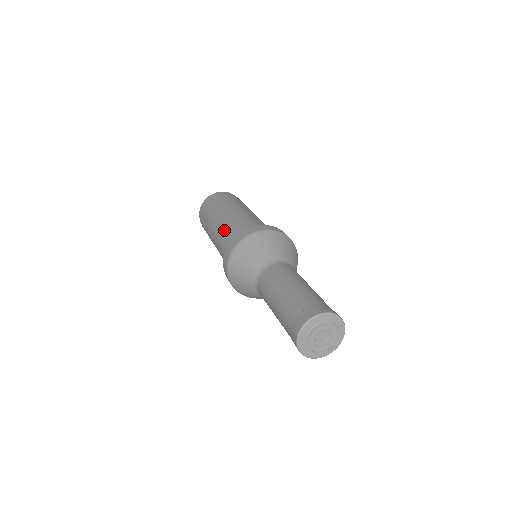
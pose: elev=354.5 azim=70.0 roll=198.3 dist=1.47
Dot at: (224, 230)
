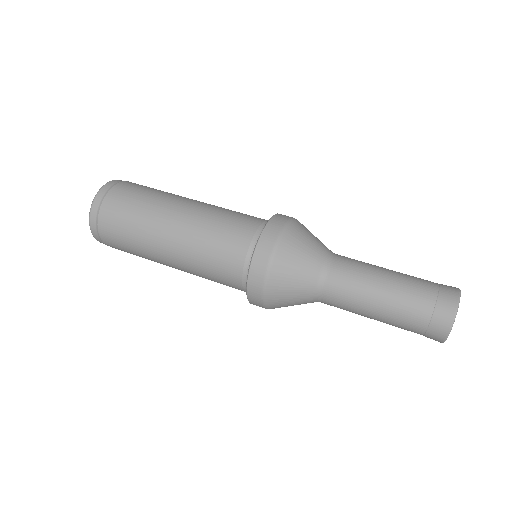
Dot at: (199, 262)
